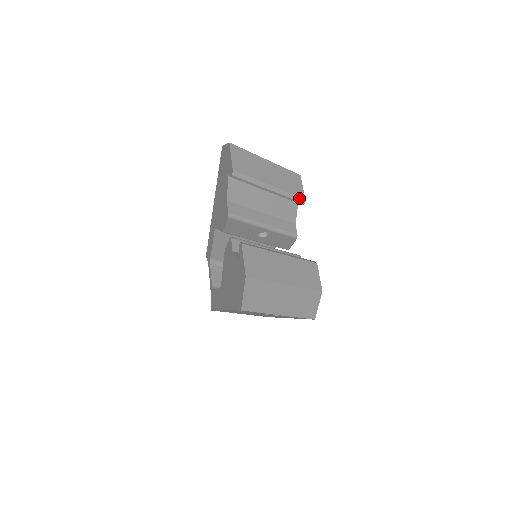
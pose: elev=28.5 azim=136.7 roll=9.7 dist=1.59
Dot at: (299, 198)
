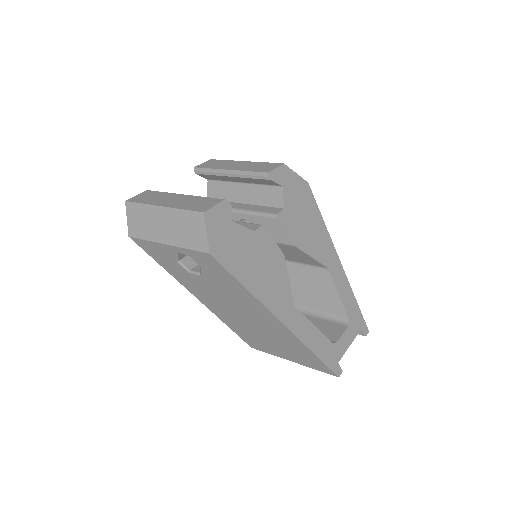
Dot at: (261, 173)
